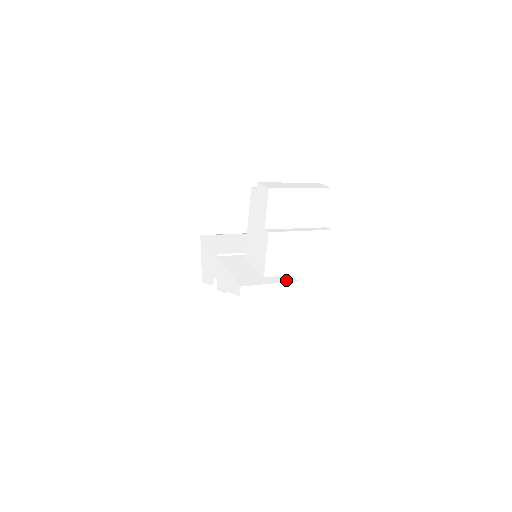
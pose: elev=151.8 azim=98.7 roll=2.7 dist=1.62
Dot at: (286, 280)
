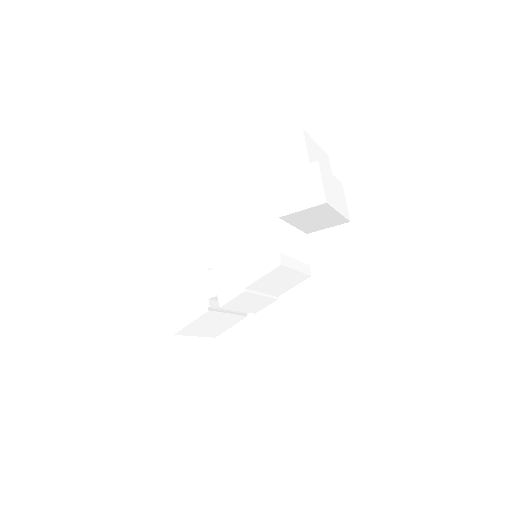
Dot at: occluded
